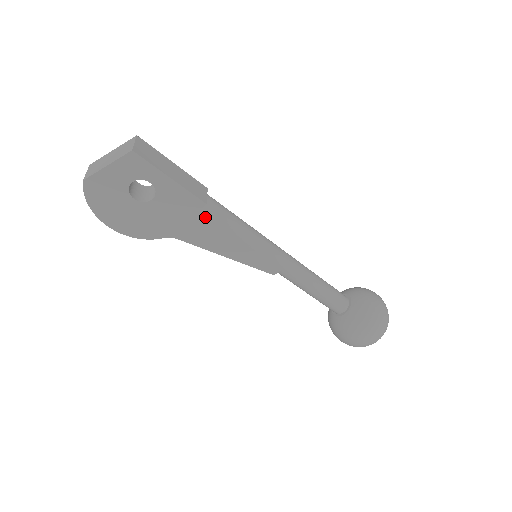
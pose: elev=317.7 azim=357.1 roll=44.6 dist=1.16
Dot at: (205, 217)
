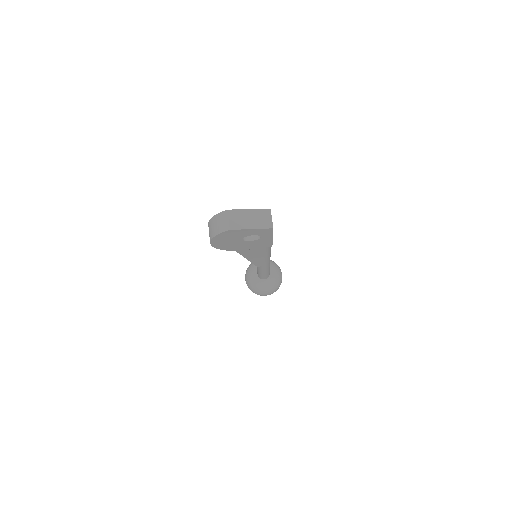
Dot at: (263, 248)
